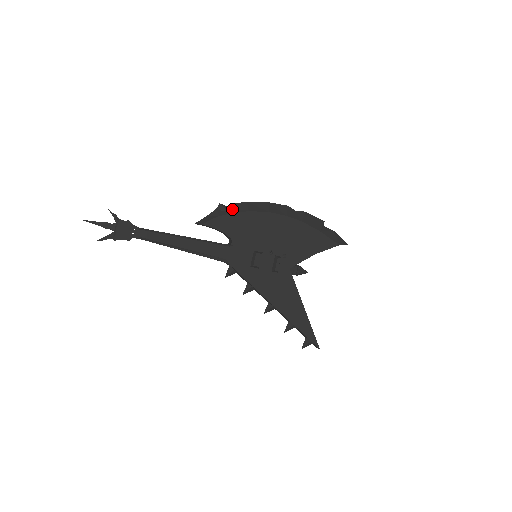
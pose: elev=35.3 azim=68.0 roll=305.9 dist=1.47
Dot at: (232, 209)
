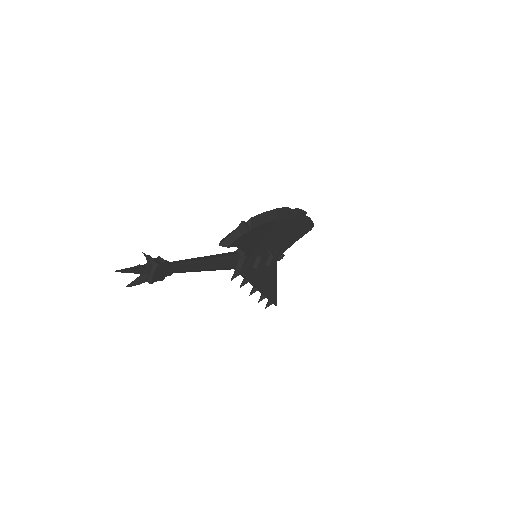
Dot at: (251, 225)
